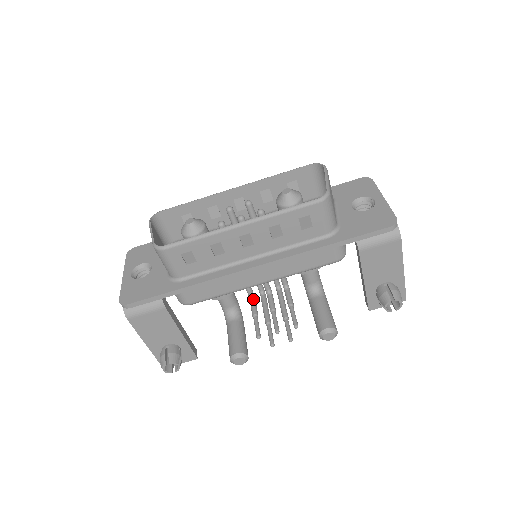
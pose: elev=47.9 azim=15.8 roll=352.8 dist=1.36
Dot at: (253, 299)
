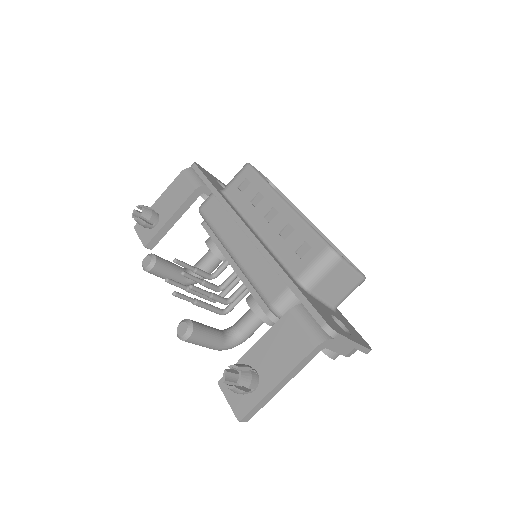
Dot at: (211, 275)
